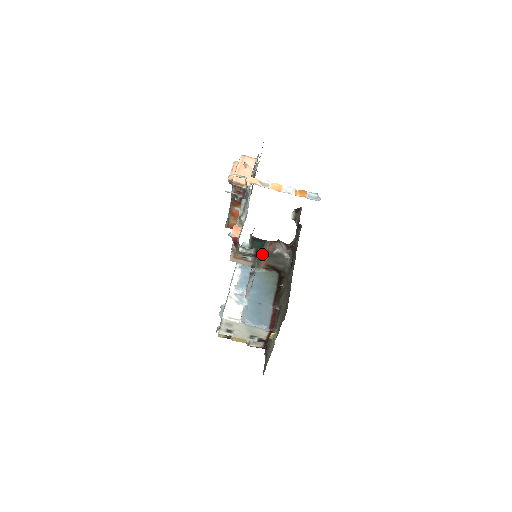
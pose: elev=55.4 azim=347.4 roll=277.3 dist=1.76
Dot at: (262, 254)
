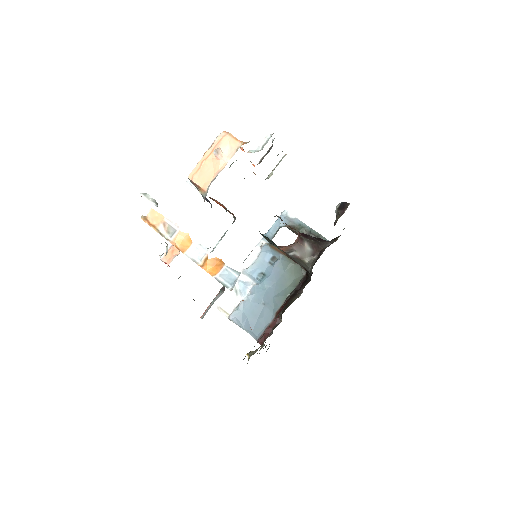
Dot at: occluded
